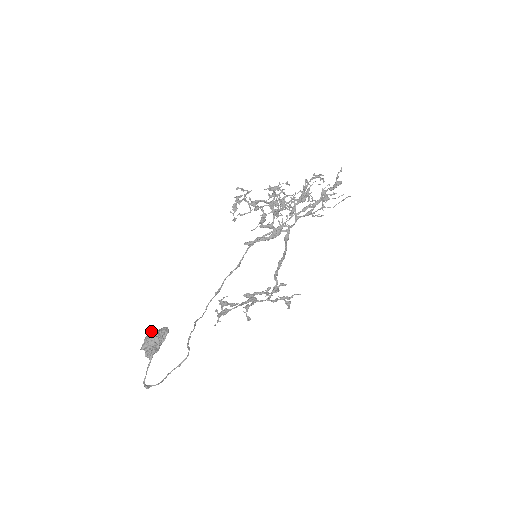
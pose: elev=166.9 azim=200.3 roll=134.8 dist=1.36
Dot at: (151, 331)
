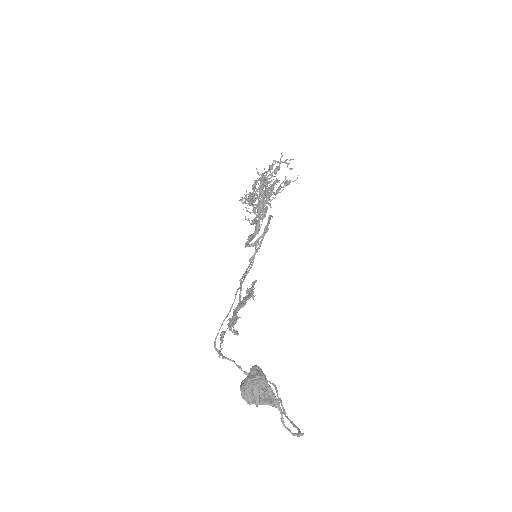
Dot at: (250, 379)
